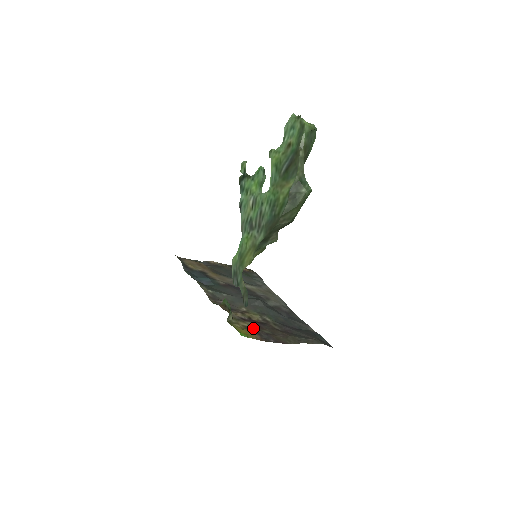
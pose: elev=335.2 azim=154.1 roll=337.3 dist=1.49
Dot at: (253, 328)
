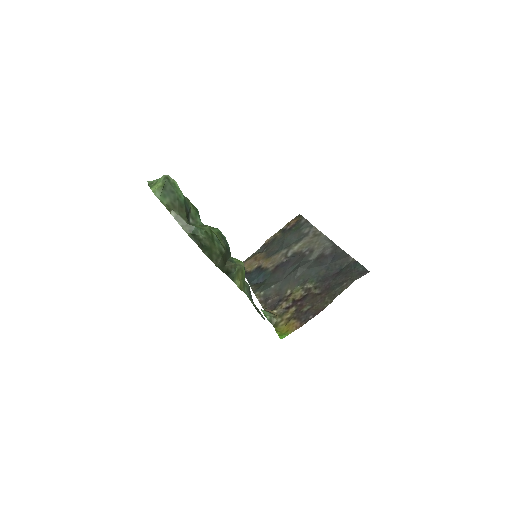
Dot at: (294, 315)
